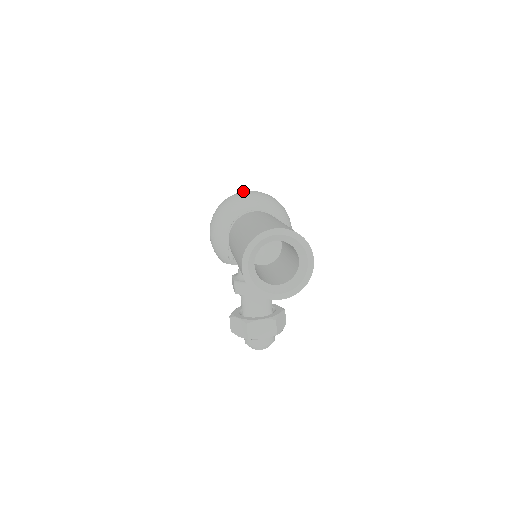
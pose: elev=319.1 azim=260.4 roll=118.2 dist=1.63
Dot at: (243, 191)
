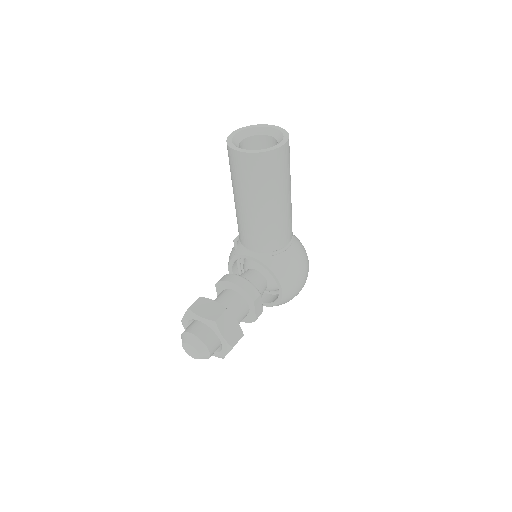
Dot at: occluded
